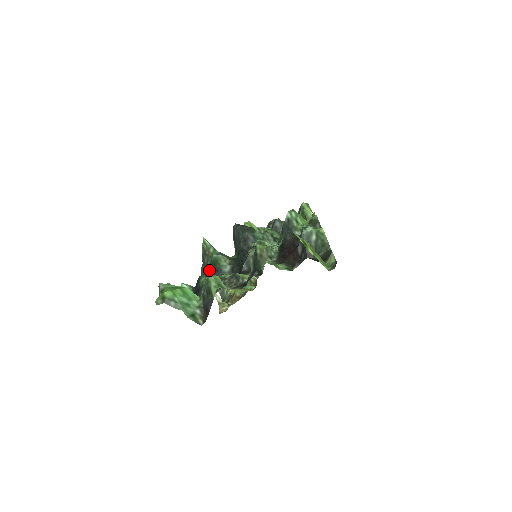
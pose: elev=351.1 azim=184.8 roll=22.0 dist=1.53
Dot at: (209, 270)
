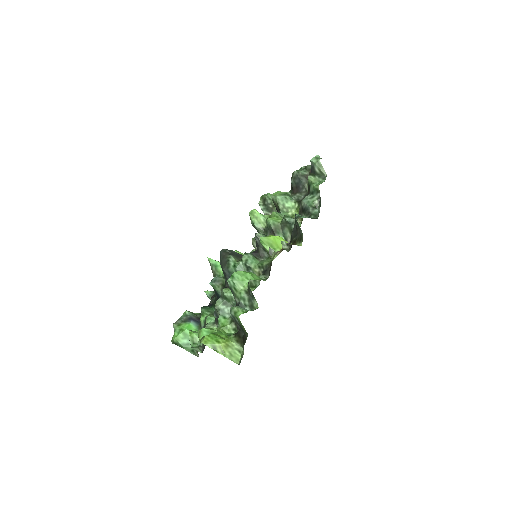
Dot at: (214, 289)
